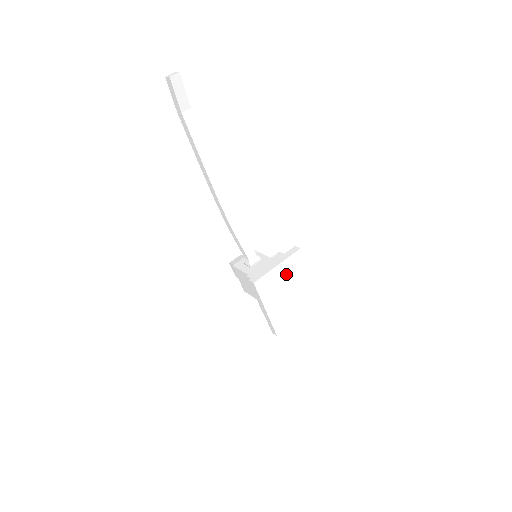
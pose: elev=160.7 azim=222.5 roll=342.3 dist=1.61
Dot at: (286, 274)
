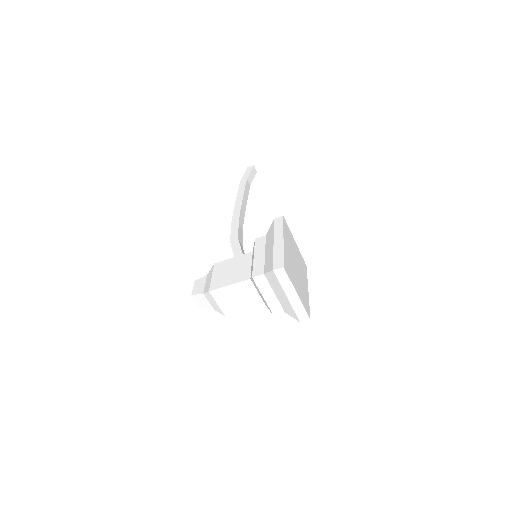
Dot at: (297, 256)
